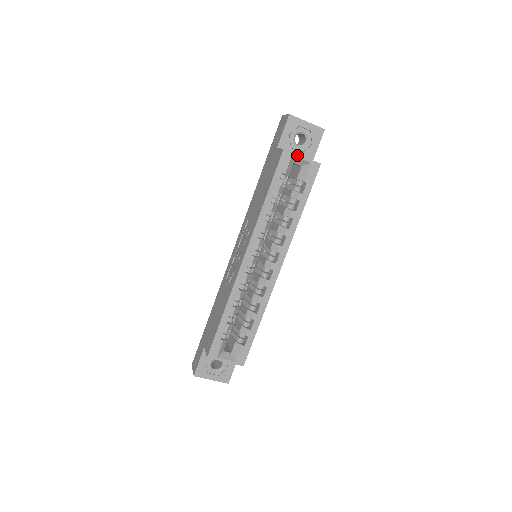
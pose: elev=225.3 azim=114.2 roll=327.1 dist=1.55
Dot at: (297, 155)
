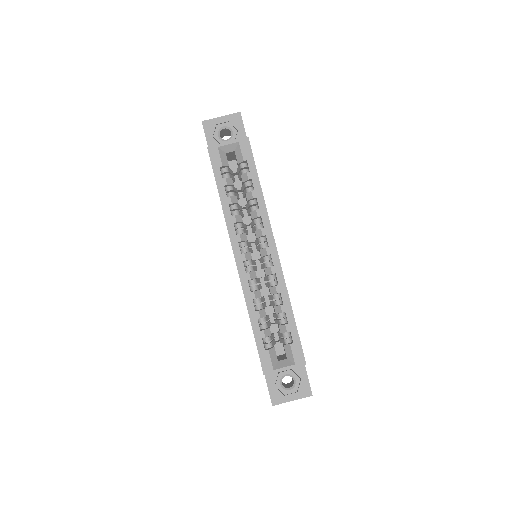
Dot at: (222, 144)
